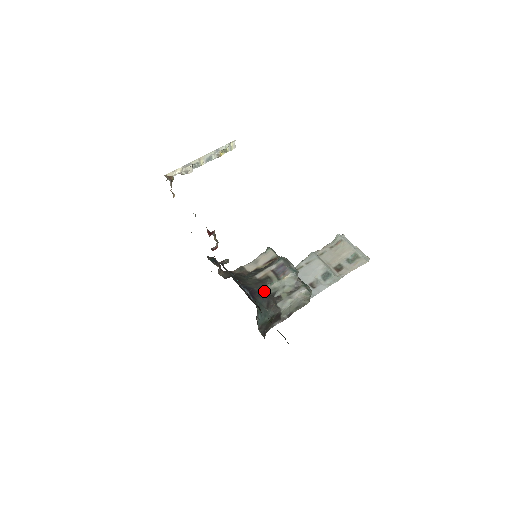
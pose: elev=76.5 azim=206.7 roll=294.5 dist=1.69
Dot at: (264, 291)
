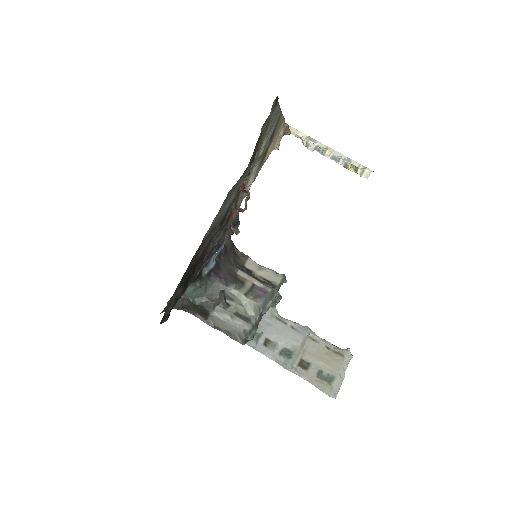
Dot at: (223, 284)
